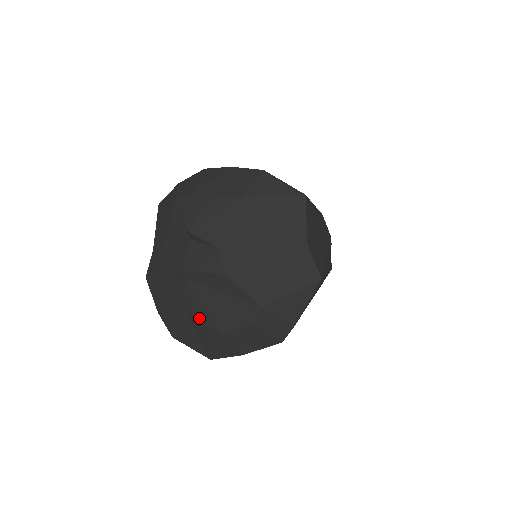
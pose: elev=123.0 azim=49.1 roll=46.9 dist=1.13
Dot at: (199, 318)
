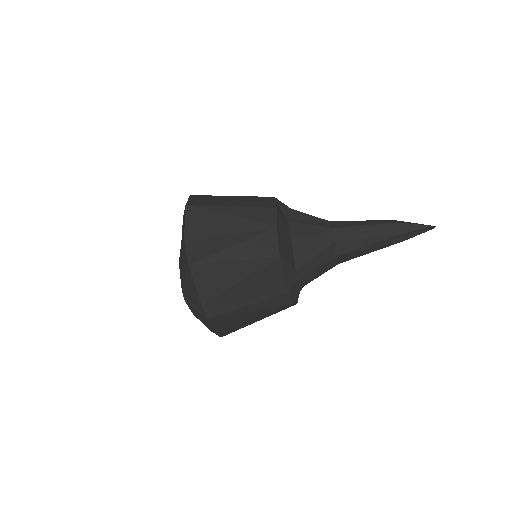
Dot at: occluded
